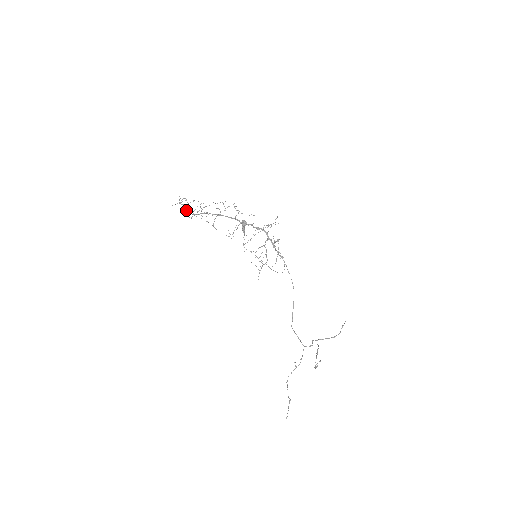
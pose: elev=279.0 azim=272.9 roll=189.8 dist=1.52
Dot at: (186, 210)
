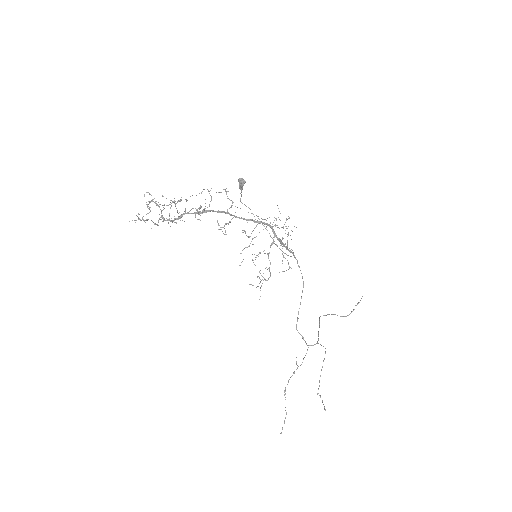
Dot at: (152, 221)
